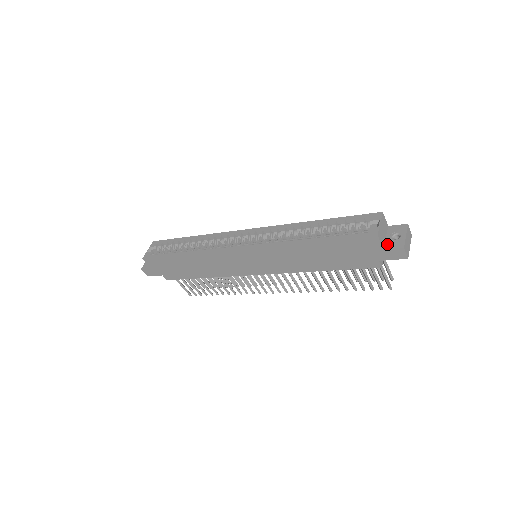
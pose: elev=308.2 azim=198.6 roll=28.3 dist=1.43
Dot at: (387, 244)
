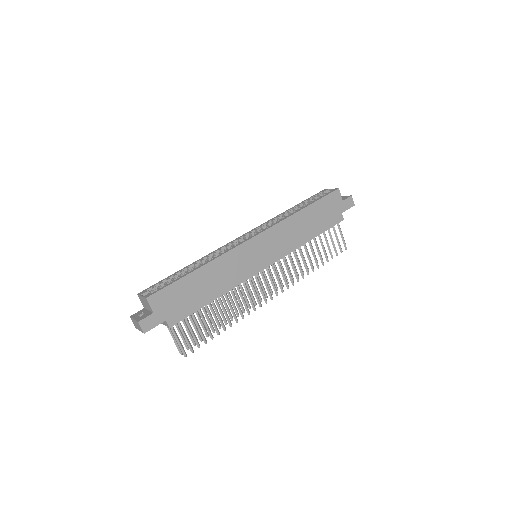
Dot at: occluded
